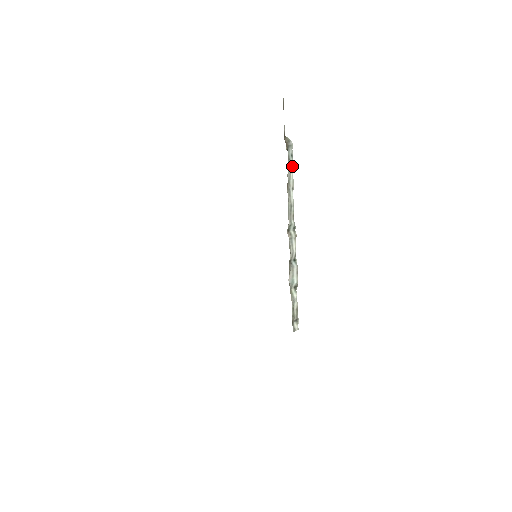
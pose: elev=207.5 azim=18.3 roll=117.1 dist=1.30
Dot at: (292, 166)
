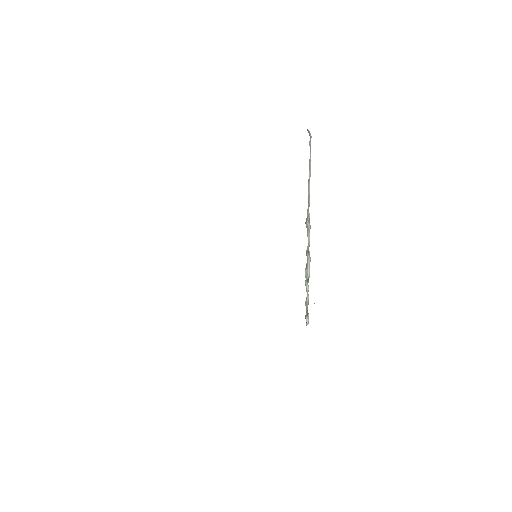
Dot at: (310, 158)
